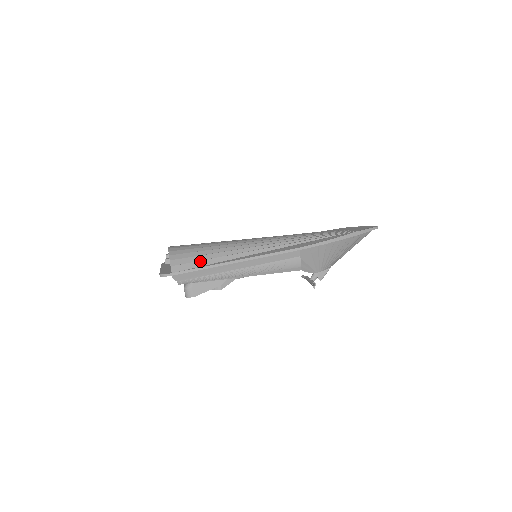
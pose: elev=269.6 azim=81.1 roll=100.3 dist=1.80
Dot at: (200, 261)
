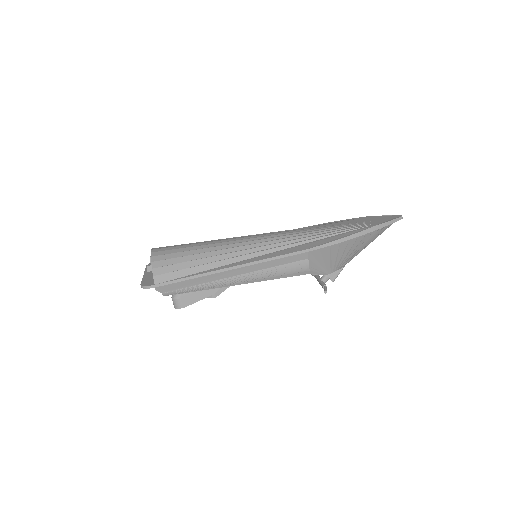
Dot at: (188, 268)
